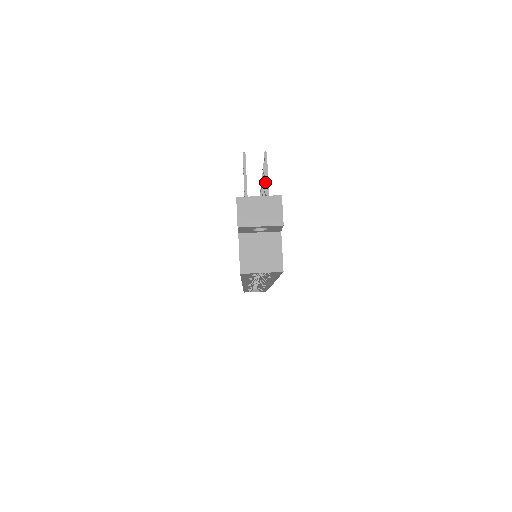
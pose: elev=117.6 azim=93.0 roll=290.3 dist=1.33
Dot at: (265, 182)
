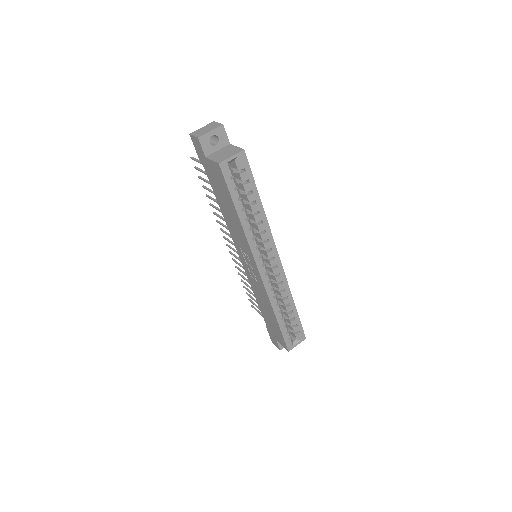
Dot at: occluded
